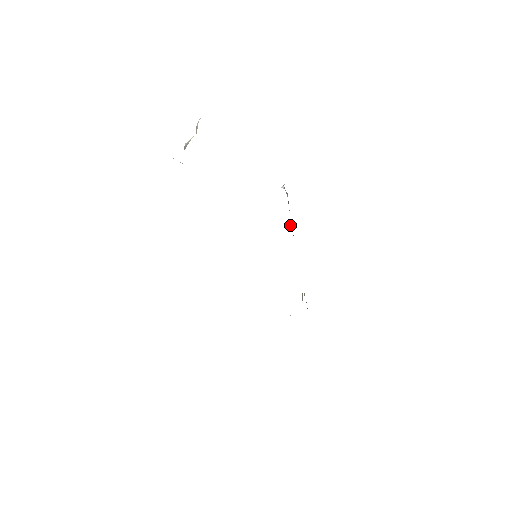
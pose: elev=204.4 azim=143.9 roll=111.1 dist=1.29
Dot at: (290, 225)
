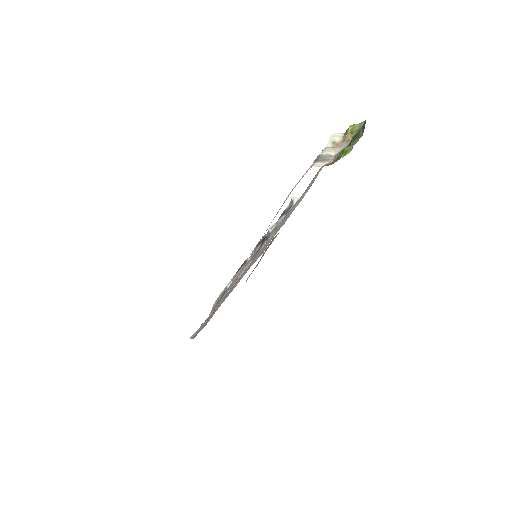
Dot at: (268, 228)
